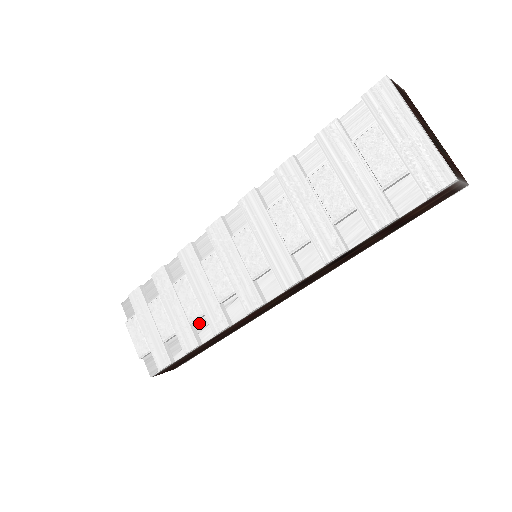
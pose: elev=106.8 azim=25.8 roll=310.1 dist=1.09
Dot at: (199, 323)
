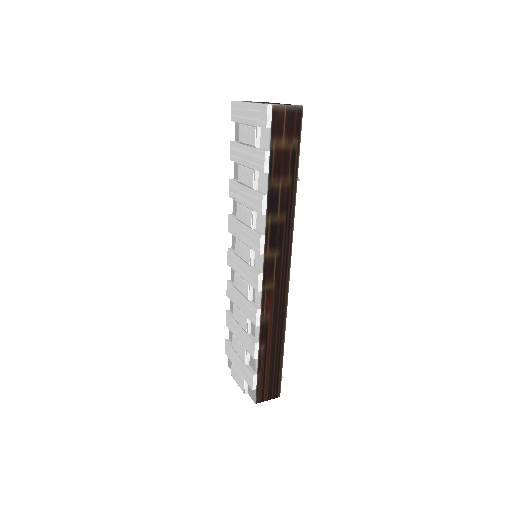
Dot at: (252, 329)
